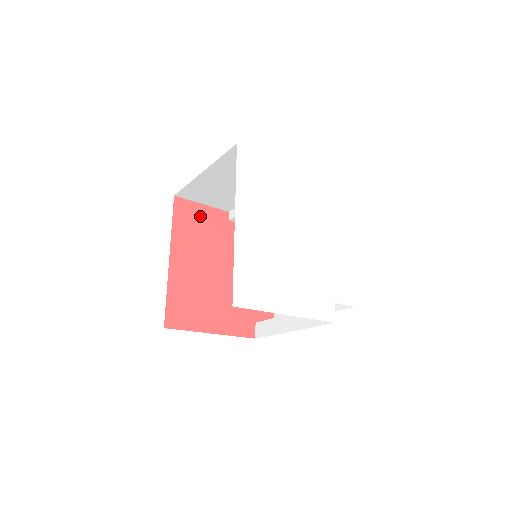
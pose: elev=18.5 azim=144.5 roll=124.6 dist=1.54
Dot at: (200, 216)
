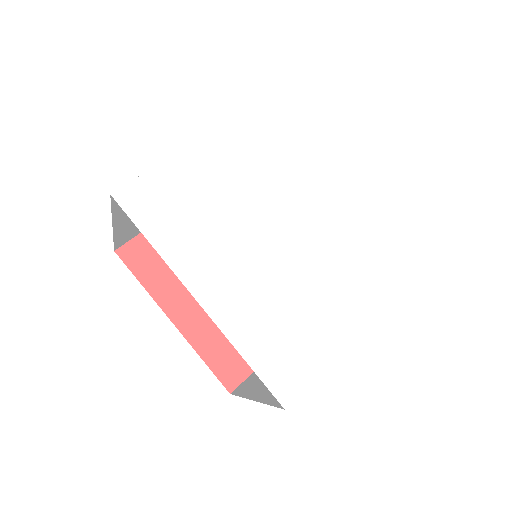
Dot at: occluded
